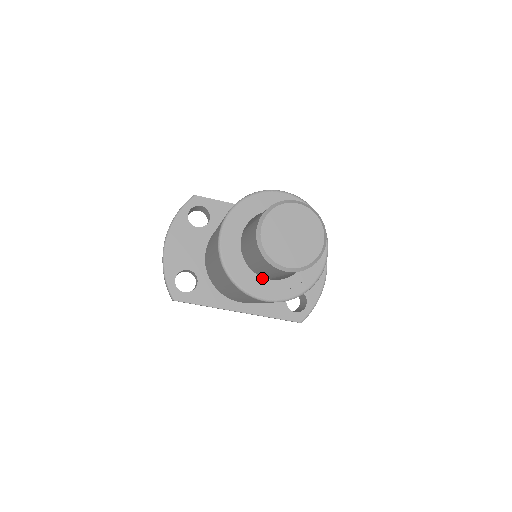
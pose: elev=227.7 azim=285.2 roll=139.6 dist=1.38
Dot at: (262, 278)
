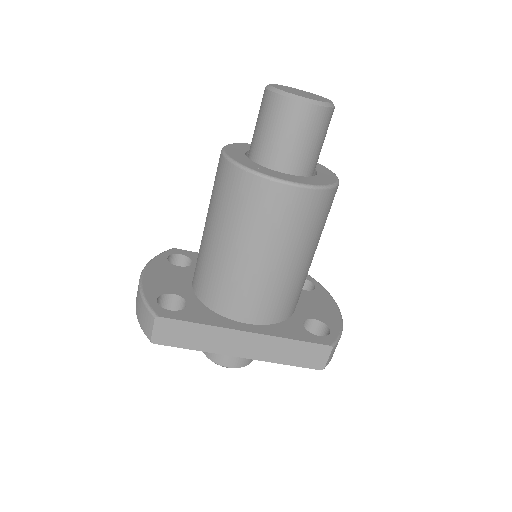
Dot at: (278, 172)
